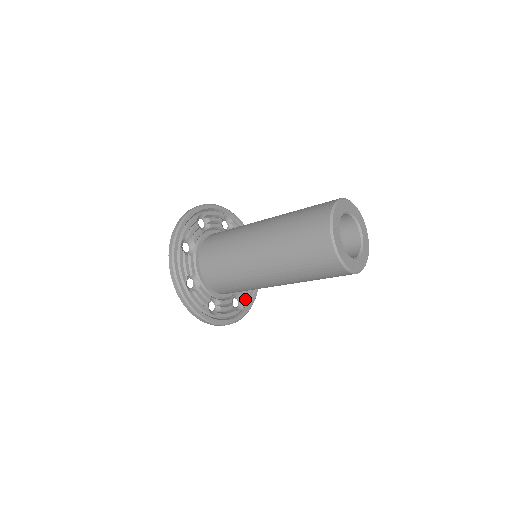
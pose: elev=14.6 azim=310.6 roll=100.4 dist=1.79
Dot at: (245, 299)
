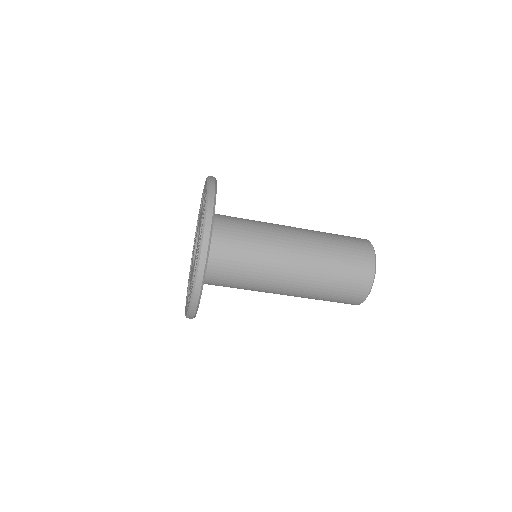
Dot at: occluded
